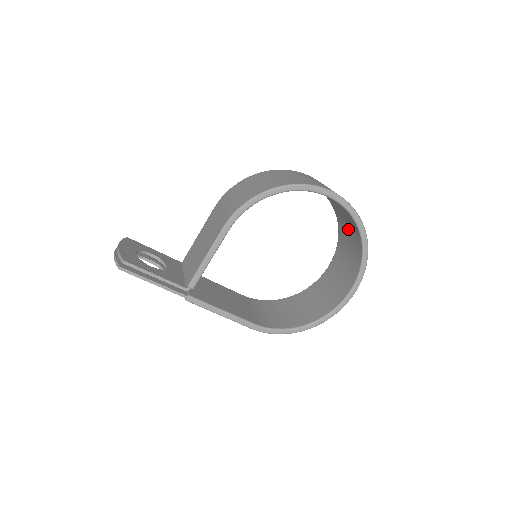
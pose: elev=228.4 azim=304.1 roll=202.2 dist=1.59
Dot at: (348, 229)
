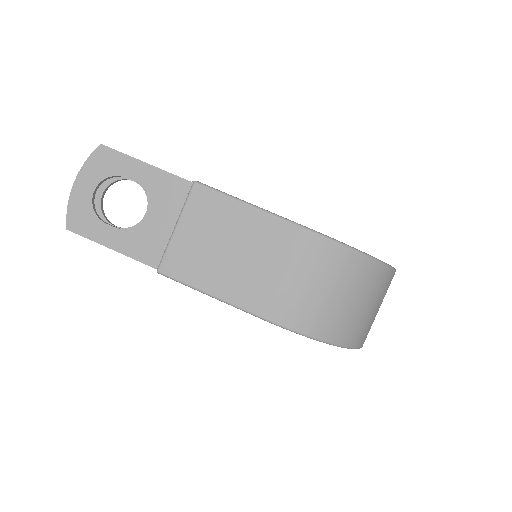
Dot at: occluded
